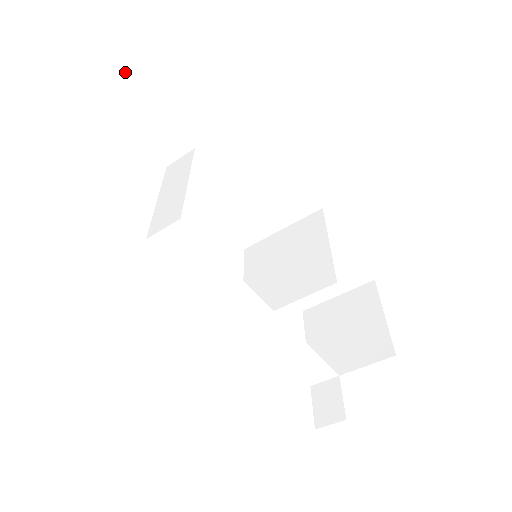
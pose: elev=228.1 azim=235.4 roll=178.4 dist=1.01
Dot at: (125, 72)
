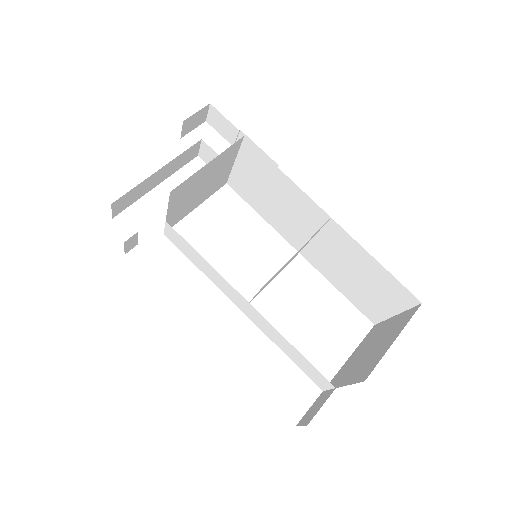
Dot at: (210, 117)
